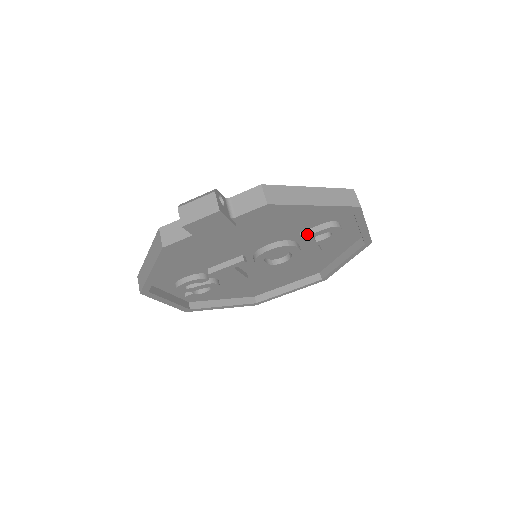
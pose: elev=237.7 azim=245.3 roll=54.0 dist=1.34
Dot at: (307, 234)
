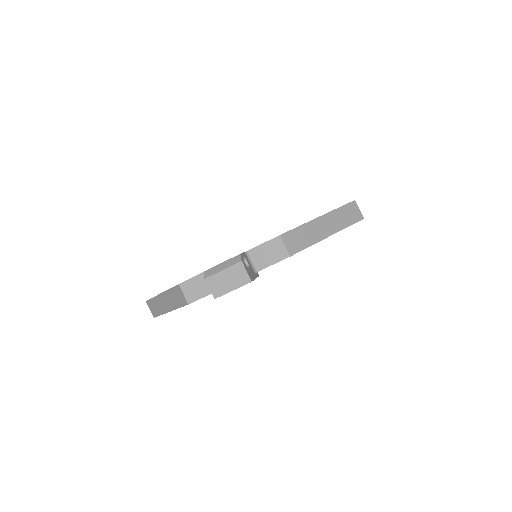
Dot at: occluded
